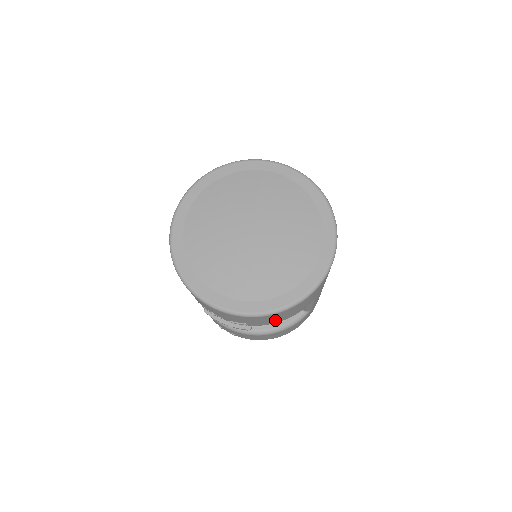
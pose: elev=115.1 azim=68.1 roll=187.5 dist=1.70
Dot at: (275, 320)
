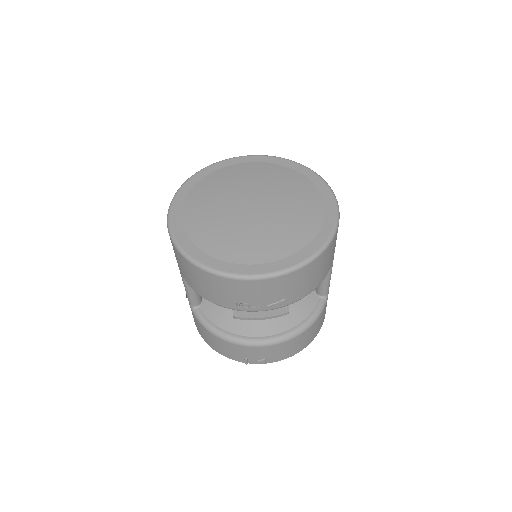
Dot at: (311, 283)
